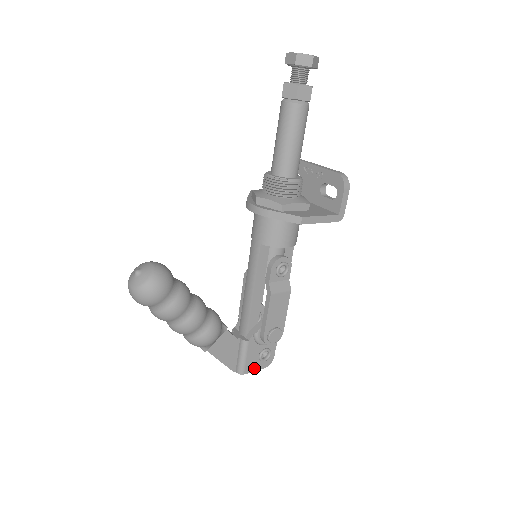
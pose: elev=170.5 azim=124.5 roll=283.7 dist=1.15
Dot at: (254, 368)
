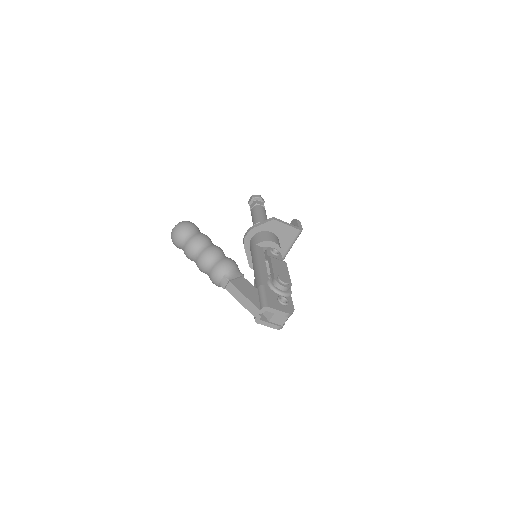
Dot at: (277, 308)
